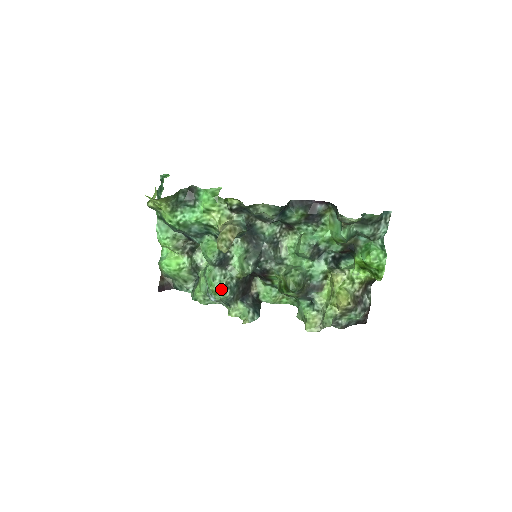
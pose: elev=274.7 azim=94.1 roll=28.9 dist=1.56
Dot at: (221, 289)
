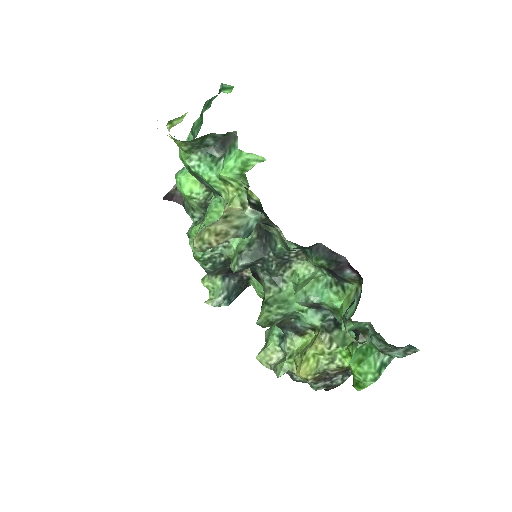
Dot at: (202, 259)
